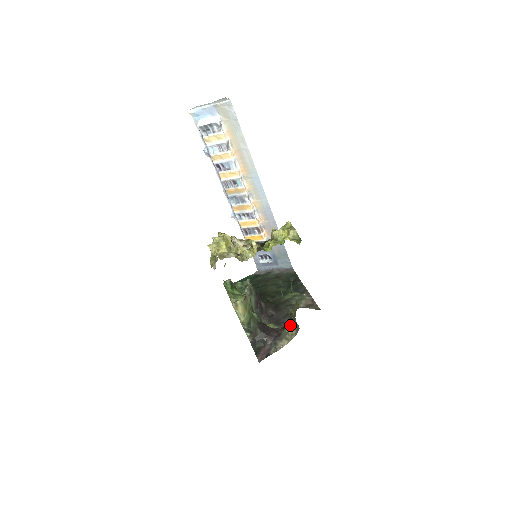
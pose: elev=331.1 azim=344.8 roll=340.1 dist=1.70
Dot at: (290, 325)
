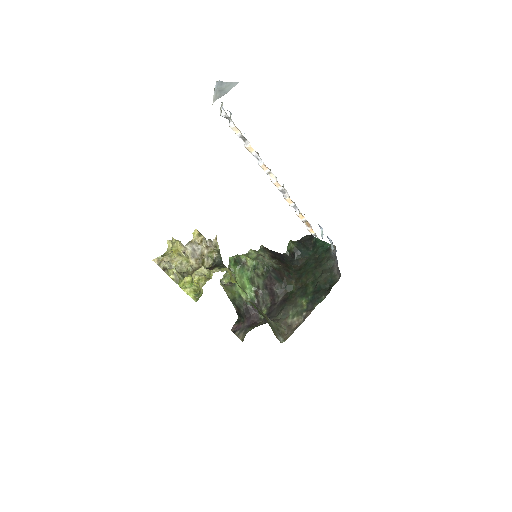
Dot at: (250, 330)
